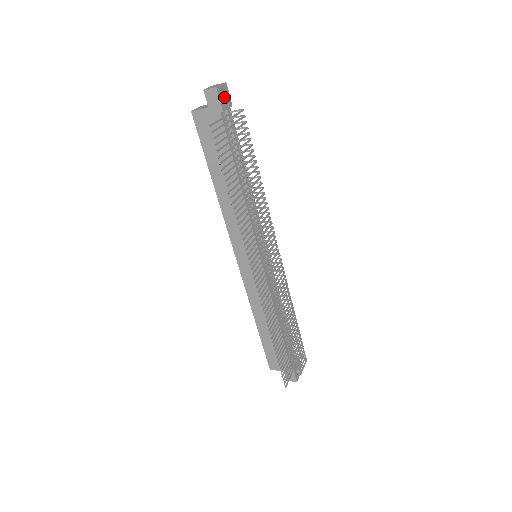
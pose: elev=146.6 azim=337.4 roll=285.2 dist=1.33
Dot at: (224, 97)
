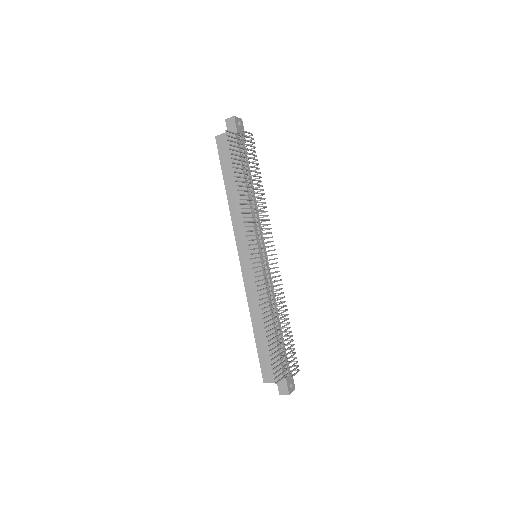
Dot at: (239, 126)
